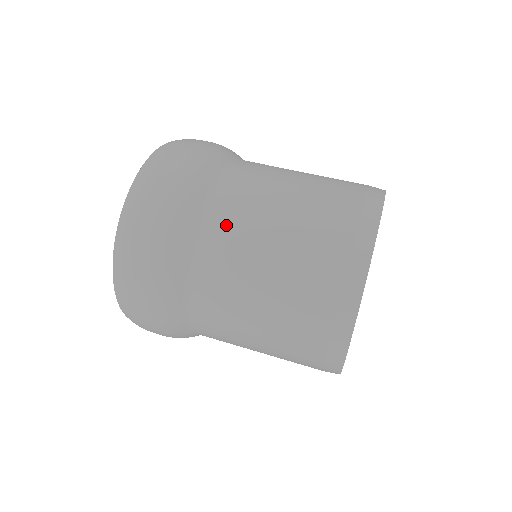
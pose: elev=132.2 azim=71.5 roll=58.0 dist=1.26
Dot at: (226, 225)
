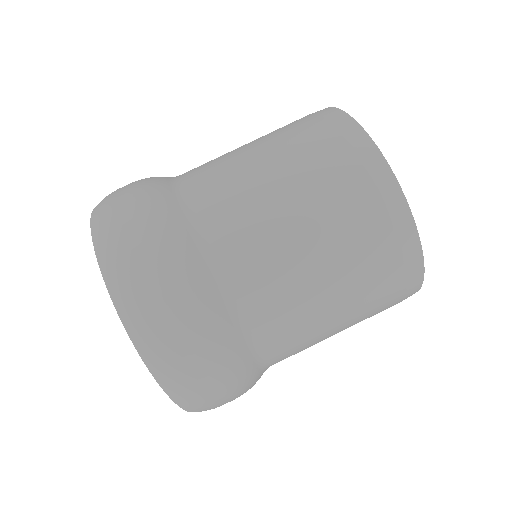
Dot at: (274, 322)
